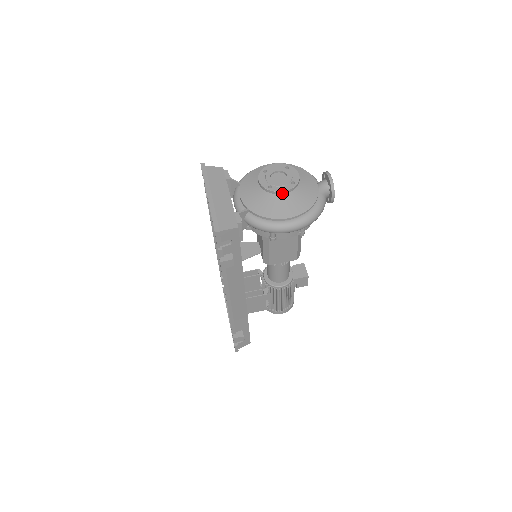
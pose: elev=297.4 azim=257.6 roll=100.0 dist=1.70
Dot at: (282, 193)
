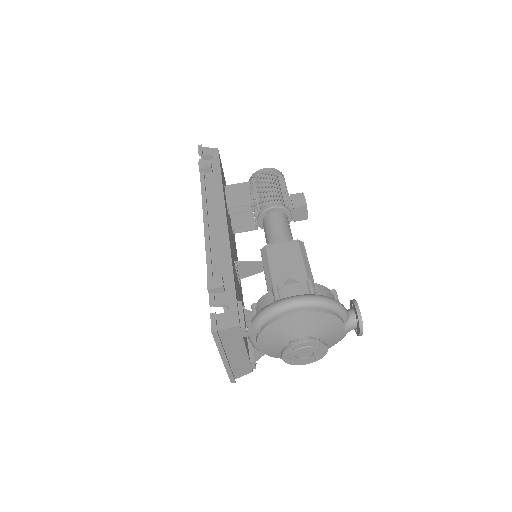
Dot at: (303, 362)
